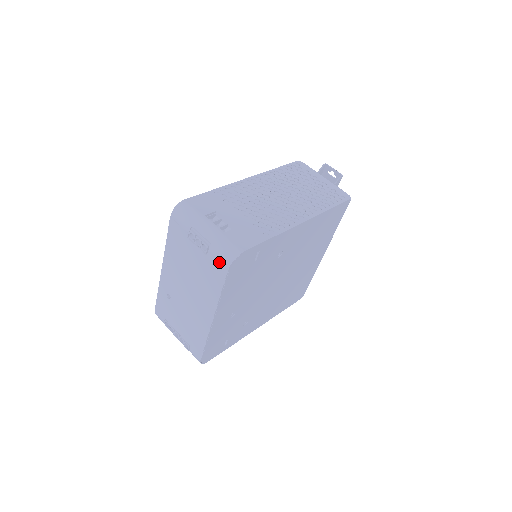
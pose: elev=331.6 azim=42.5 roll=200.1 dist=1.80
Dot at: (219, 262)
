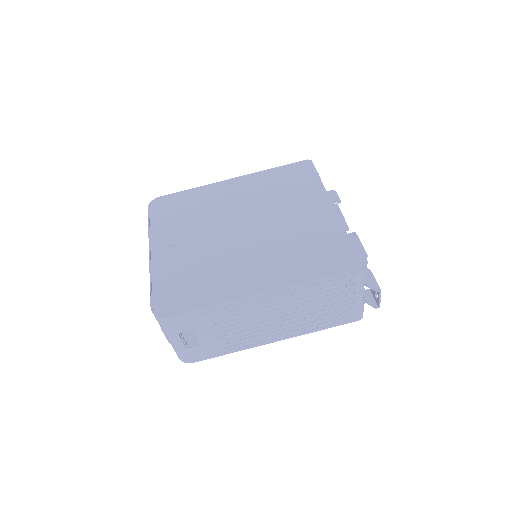
Dot at: occluded
